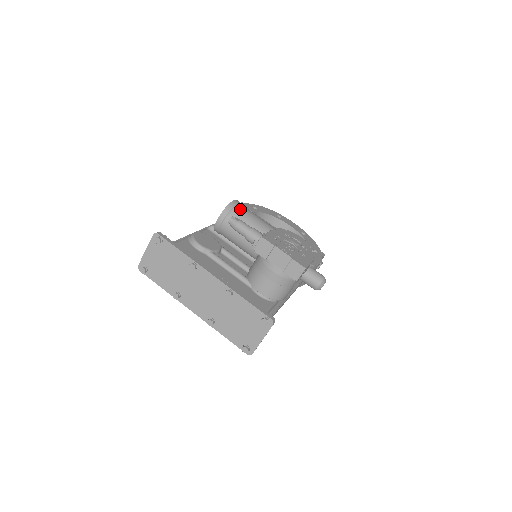
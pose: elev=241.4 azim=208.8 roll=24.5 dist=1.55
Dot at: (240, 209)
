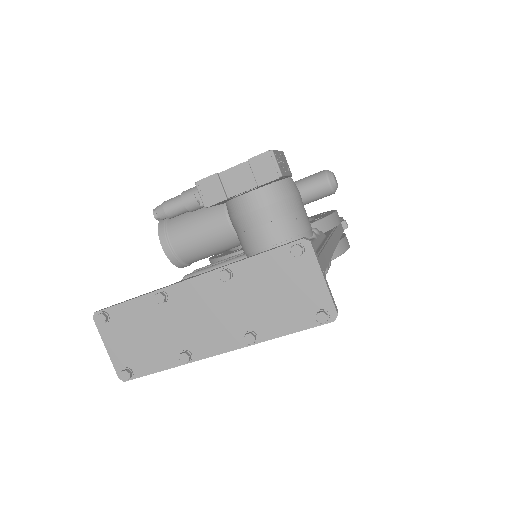
Dot at: occluded
